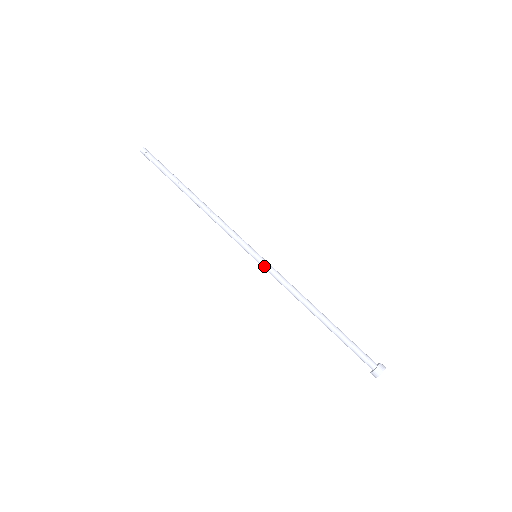
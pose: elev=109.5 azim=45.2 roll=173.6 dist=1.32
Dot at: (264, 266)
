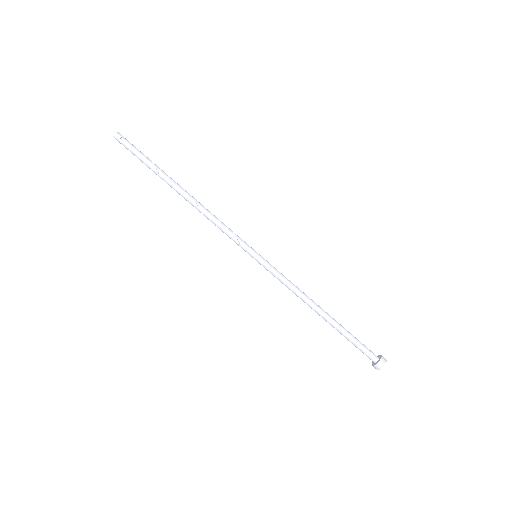
Dot at: occluded
